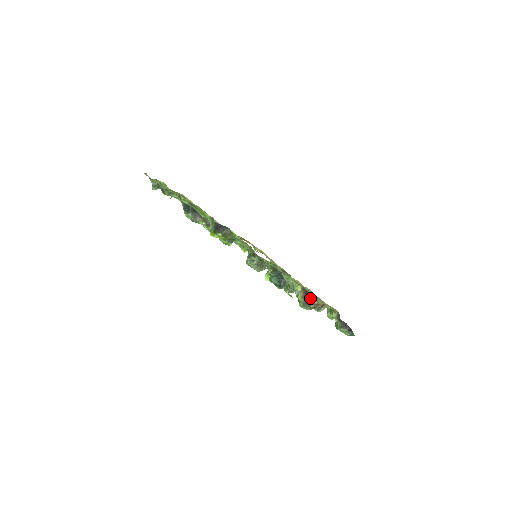
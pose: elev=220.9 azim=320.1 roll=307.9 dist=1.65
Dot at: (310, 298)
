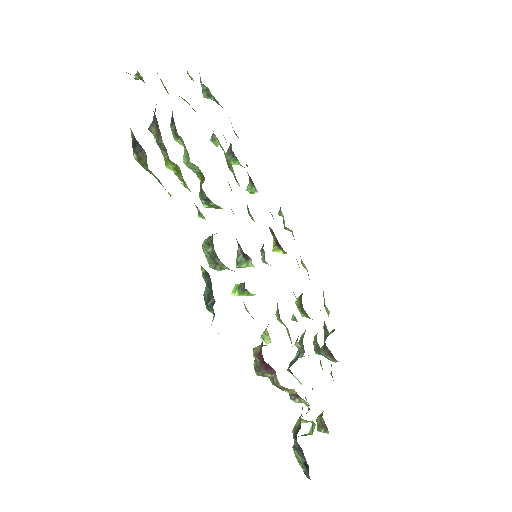
Dot at: (269, 365)
